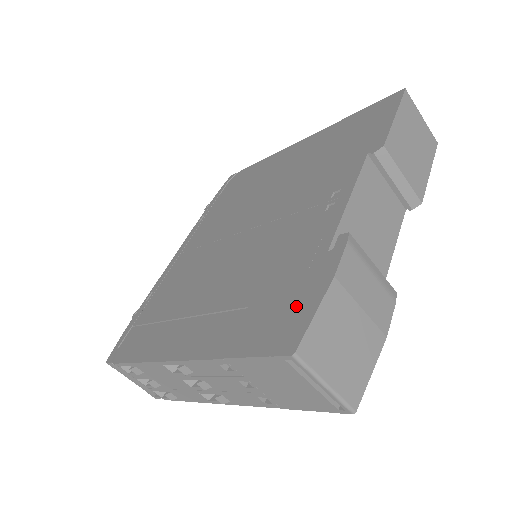
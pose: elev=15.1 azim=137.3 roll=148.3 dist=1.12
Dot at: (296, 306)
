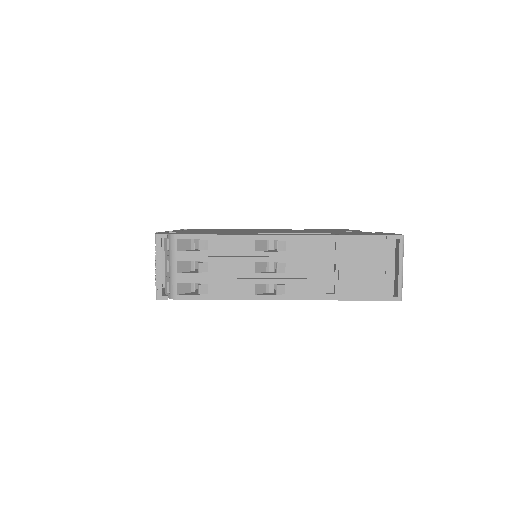
Dot at: occluded
